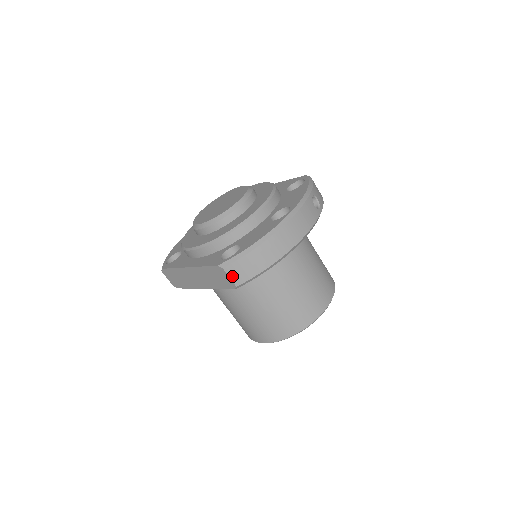
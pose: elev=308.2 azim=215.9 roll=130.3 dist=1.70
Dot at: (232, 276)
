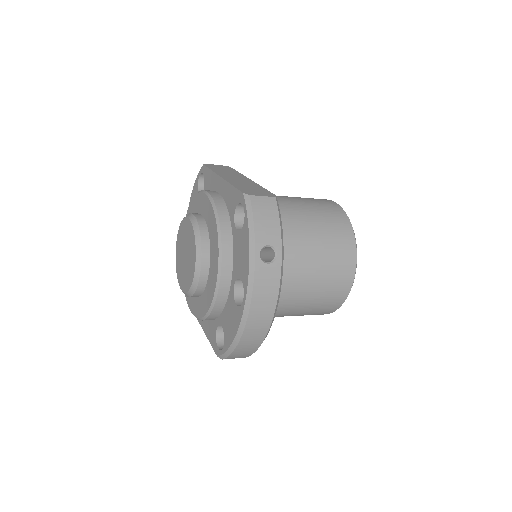
Dot at: occluded
